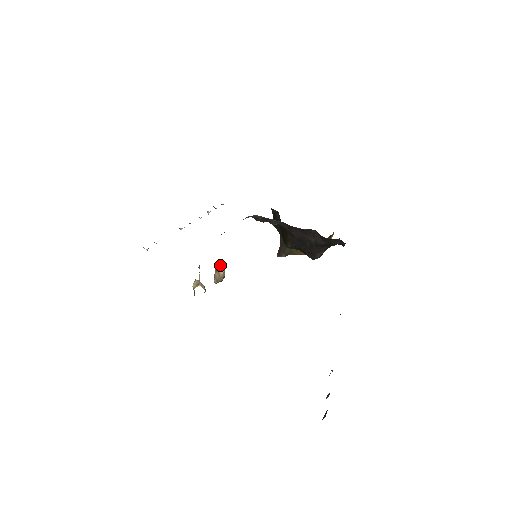
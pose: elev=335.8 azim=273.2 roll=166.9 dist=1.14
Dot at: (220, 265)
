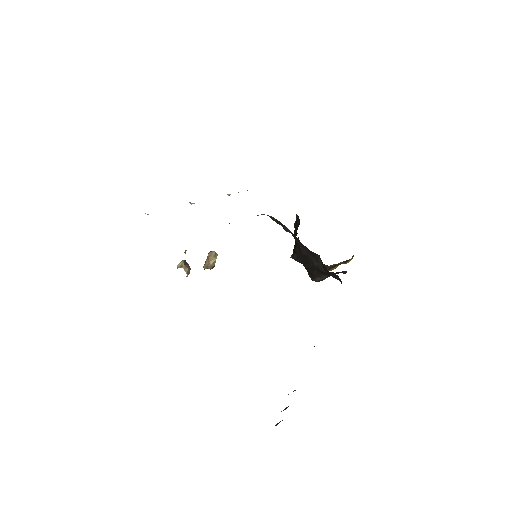
Dot at: (212, 254)
